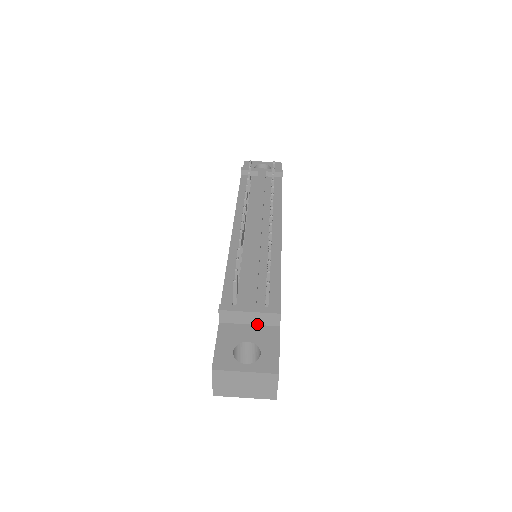
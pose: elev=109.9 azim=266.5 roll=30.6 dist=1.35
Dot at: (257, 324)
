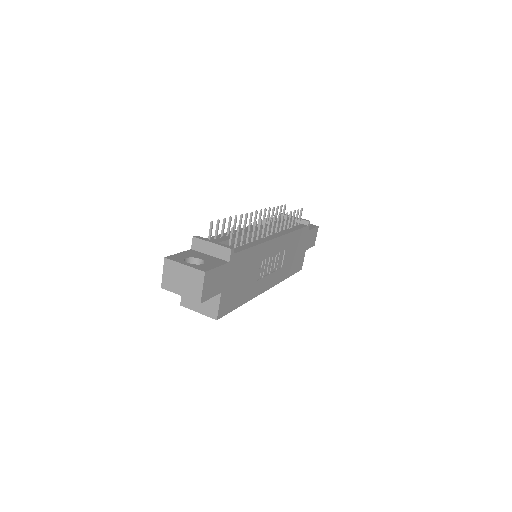
Dot at: (215, 256)
